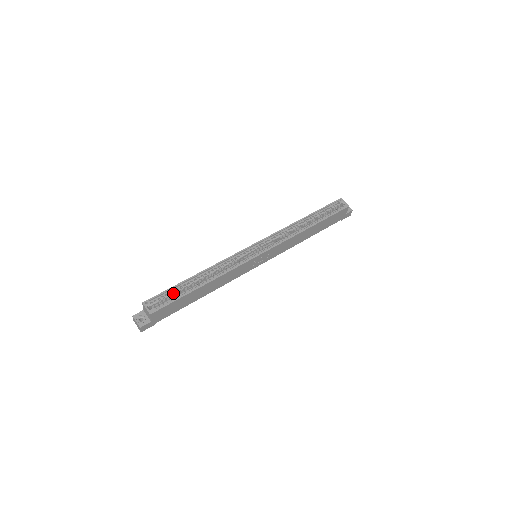
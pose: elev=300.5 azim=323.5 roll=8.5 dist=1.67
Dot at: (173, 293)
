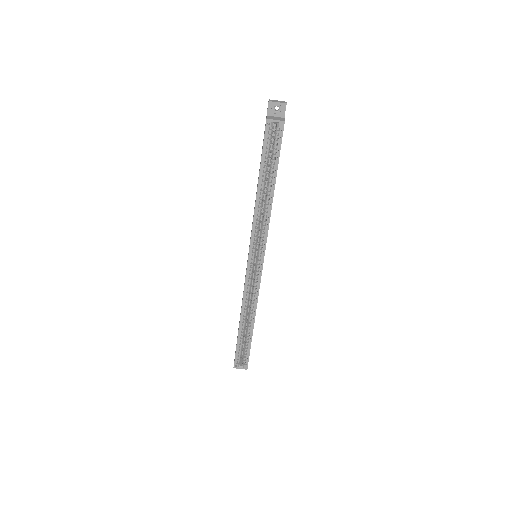
Dot at: (241, 345)
